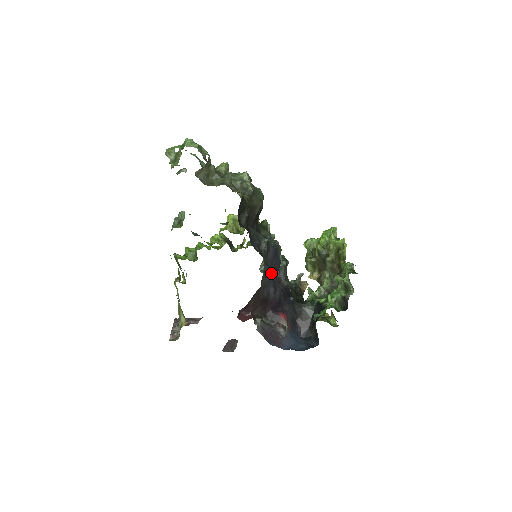
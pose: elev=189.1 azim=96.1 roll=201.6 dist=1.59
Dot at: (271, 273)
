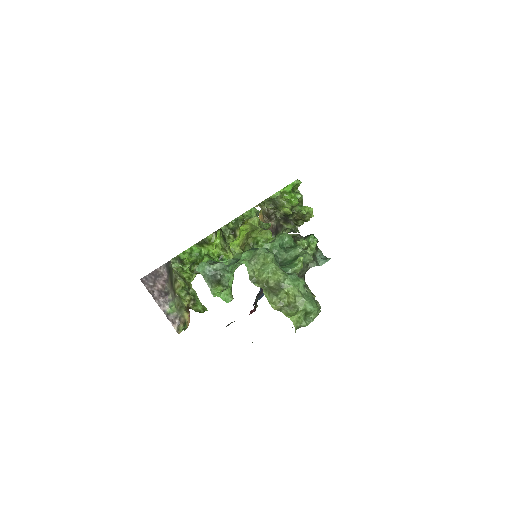
Dot at: occluded
